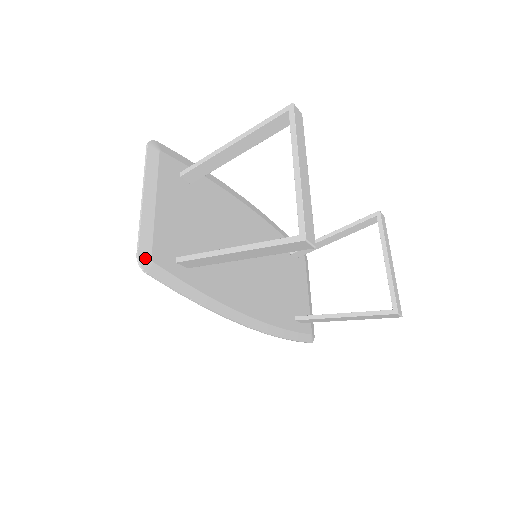
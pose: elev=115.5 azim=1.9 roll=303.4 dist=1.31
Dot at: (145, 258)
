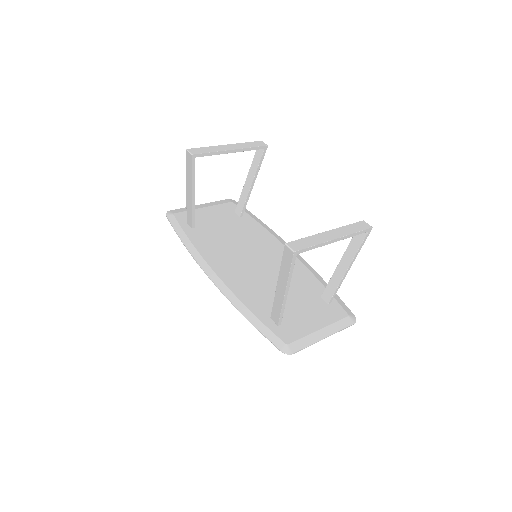
Dot at: (172, 212)
